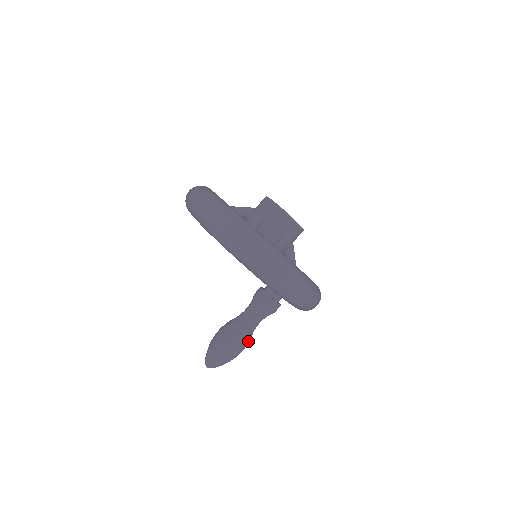
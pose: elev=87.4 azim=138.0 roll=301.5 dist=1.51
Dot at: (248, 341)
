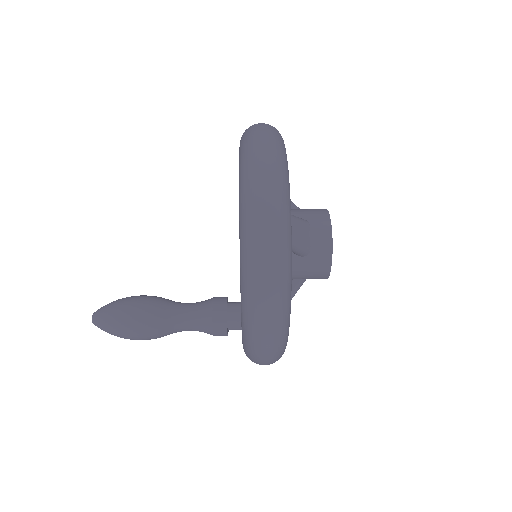
Dot at: (158, 335)
